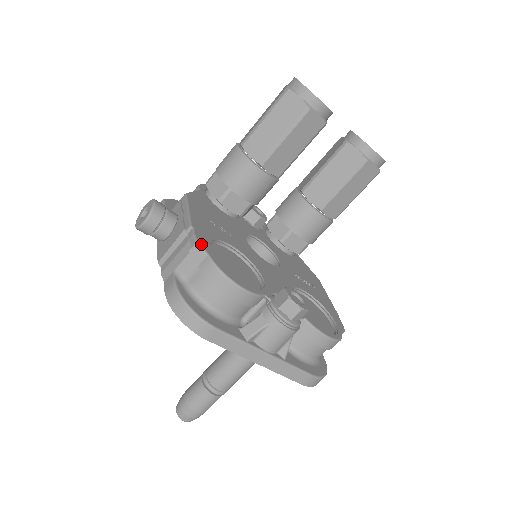
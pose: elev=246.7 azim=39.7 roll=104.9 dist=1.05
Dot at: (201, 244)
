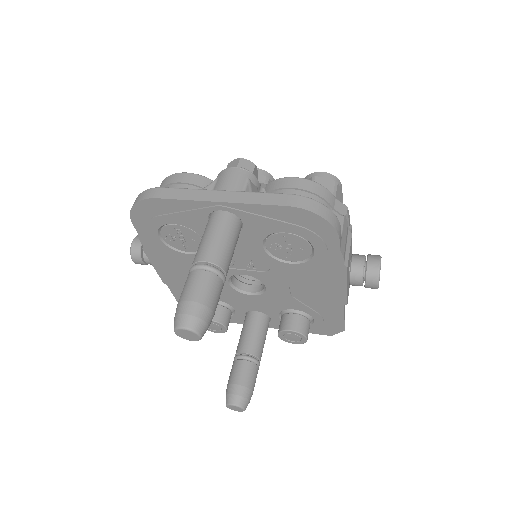
Dot at: occluded
